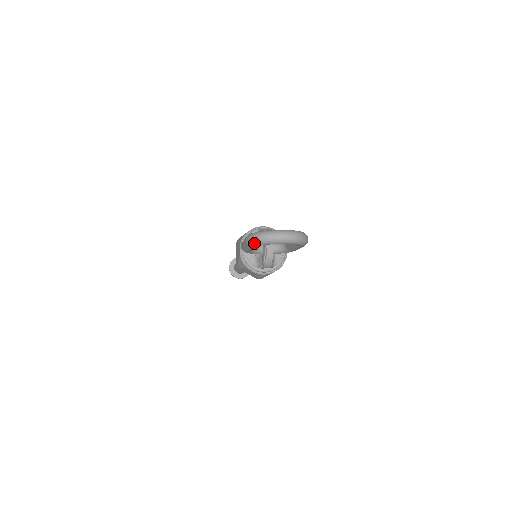
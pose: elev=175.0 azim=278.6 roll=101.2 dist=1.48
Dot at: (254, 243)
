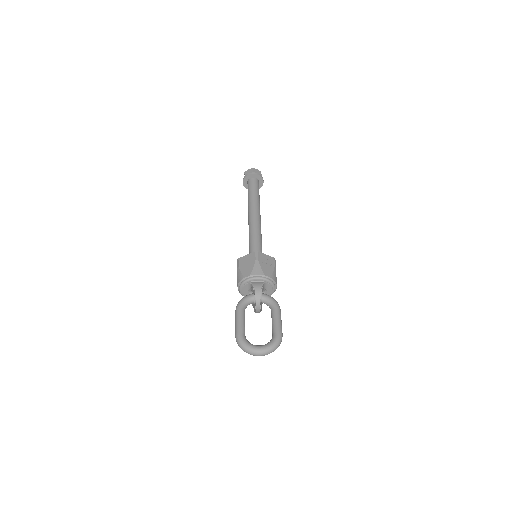
Dot at: (240, 347)
